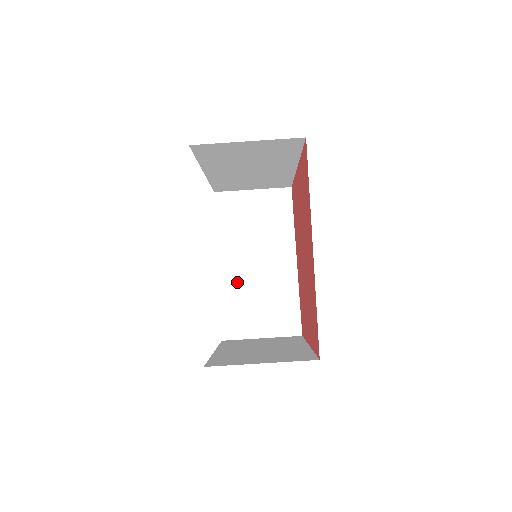
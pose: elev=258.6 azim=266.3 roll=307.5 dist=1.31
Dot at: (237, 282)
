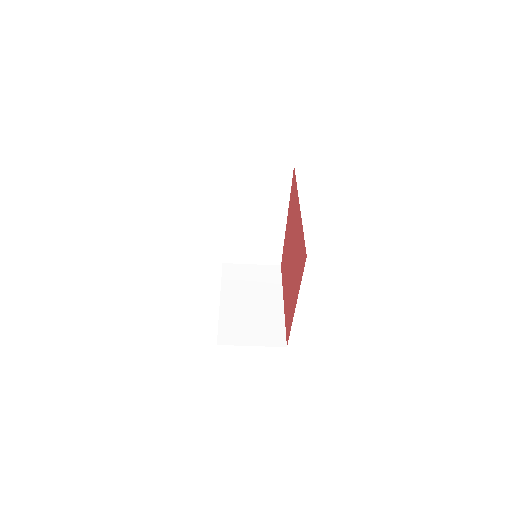
Dot at: (238, 229)
